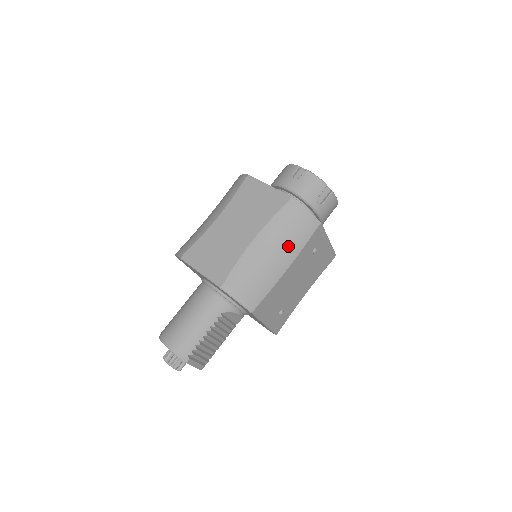
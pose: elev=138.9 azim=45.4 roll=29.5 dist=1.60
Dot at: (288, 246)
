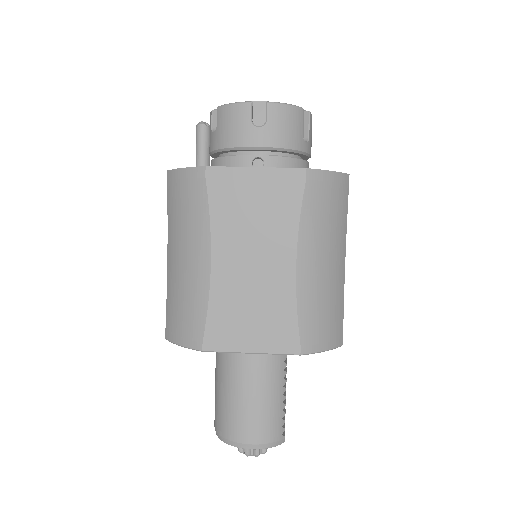
Dot at: (335, 236)
